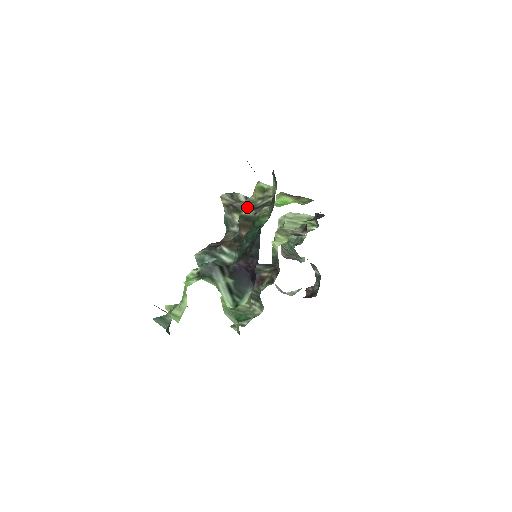
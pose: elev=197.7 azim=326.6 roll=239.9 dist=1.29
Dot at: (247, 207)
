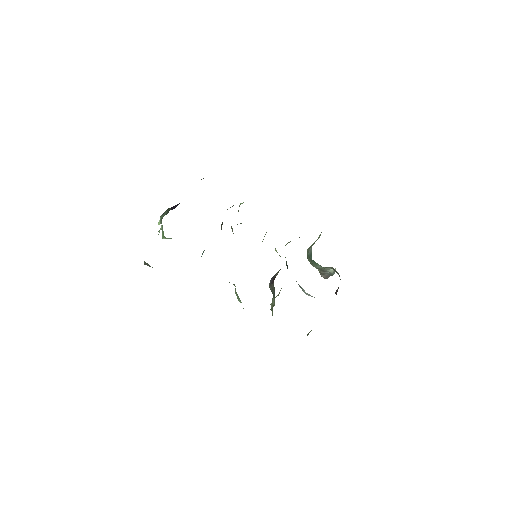
Dot at: occluded
